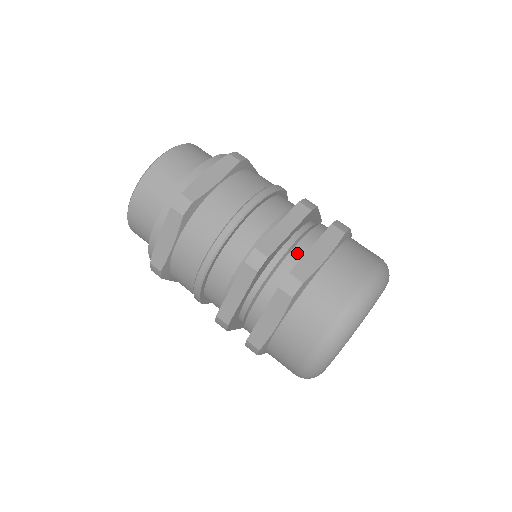
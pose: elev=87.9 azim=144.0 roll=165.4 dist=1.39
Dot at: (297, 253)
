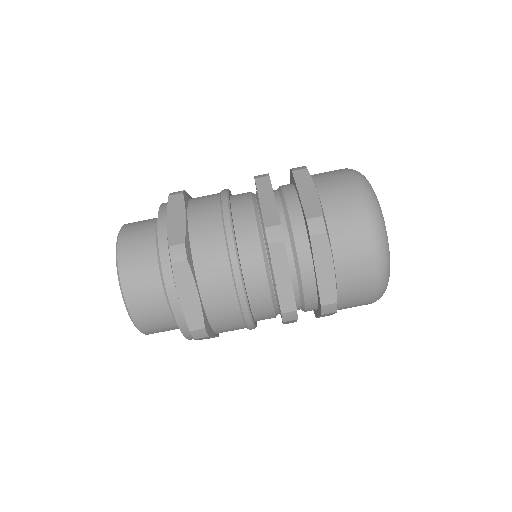
Dot at: (293, 208)
